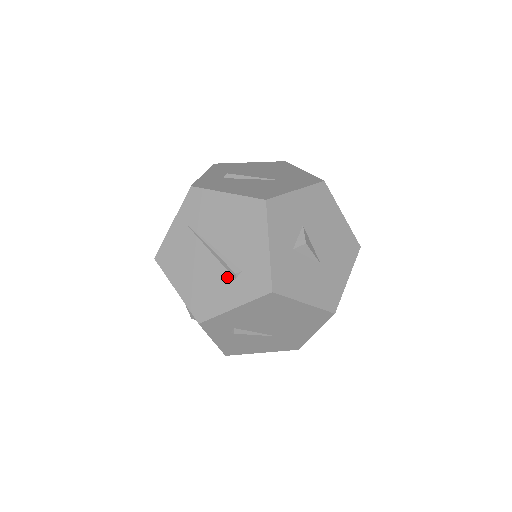
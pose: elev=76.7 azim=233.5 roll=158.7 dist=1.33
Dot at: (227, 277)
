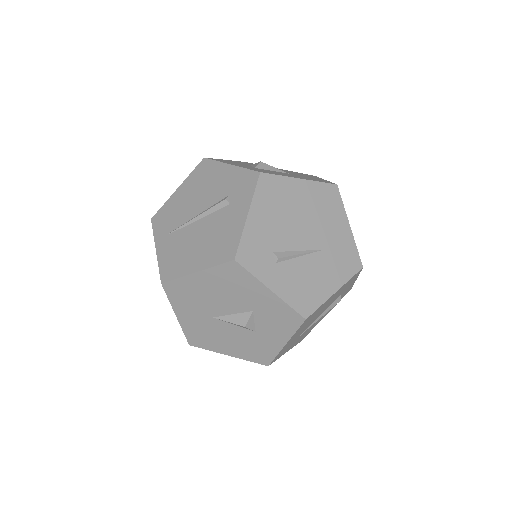
Dot at: (223, 211)
